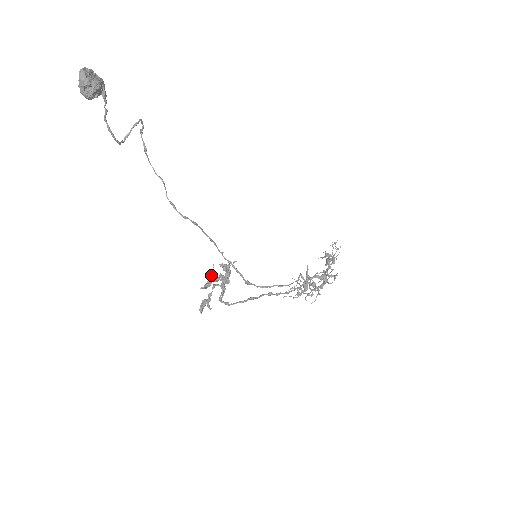
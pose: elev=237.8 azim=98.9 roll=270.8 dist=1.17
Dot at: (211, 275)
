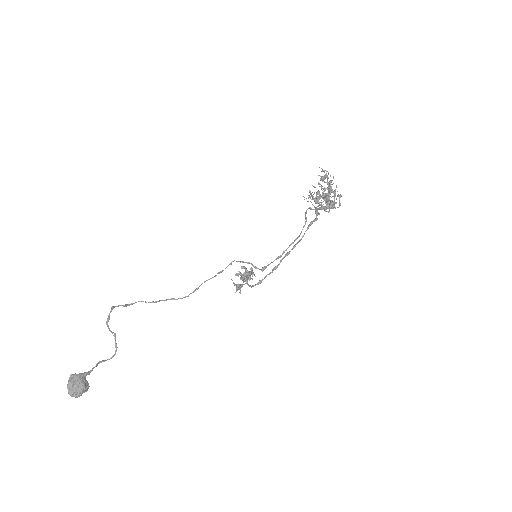
Dot at: occluded
